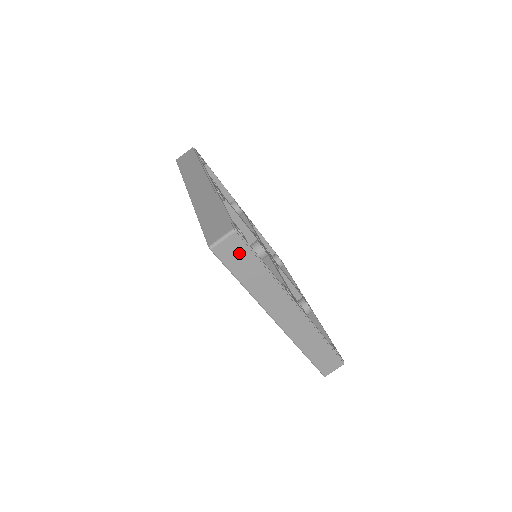
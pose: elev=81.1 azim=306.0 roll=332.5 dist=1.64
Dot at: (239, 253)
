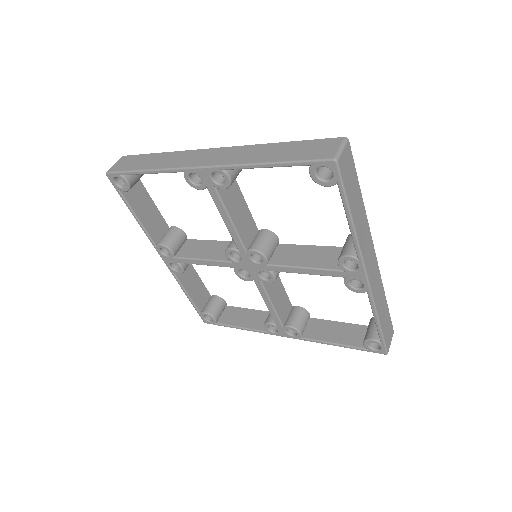
Dot at: (350, 171)
